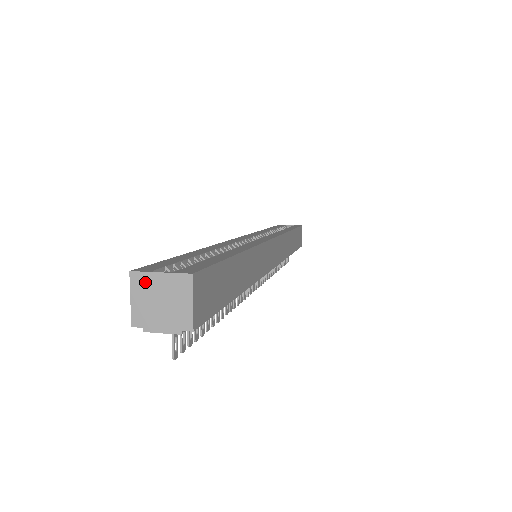
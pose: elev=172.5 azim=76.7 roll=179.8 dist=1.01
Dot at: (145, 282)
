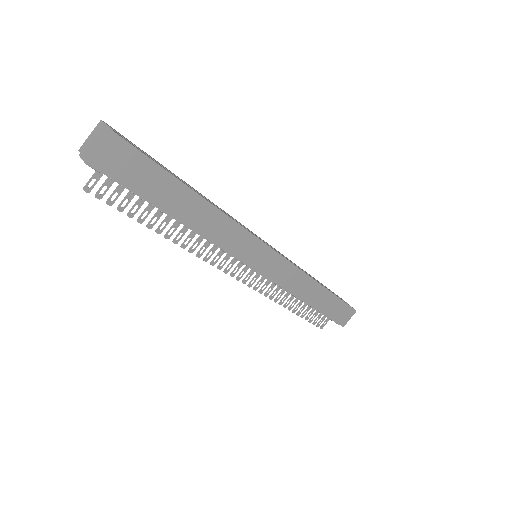
Dot at: (100, 128)
